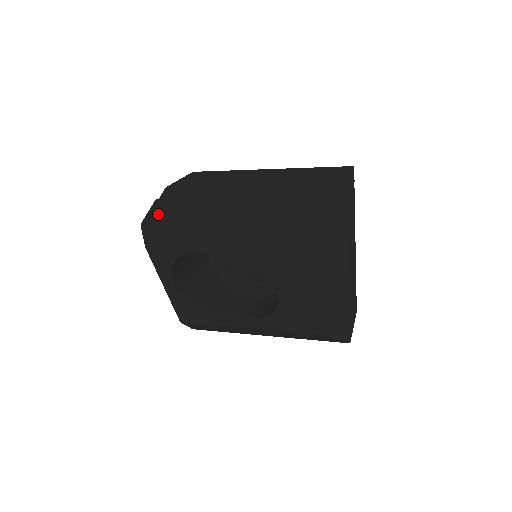
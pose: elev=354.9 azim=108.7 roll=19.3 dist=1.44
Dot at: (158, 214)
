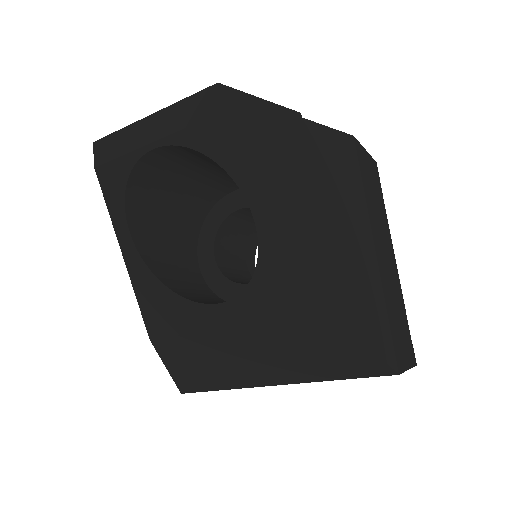
Dot at: occluded
